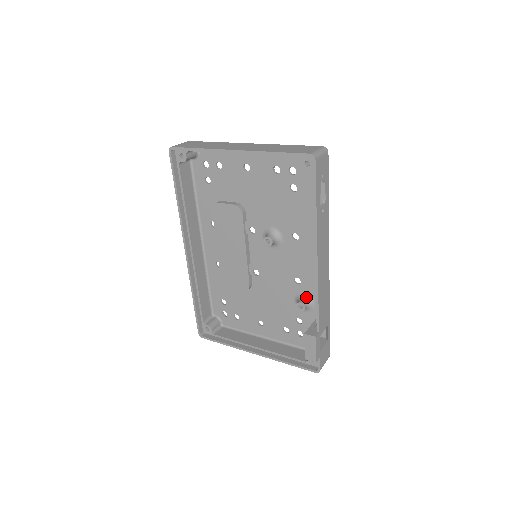
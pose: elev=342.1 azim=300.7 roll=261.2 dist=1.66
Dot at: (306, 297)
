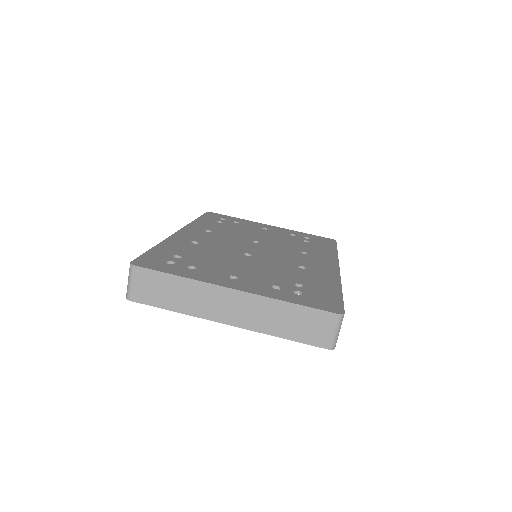
Dot at: occluded
